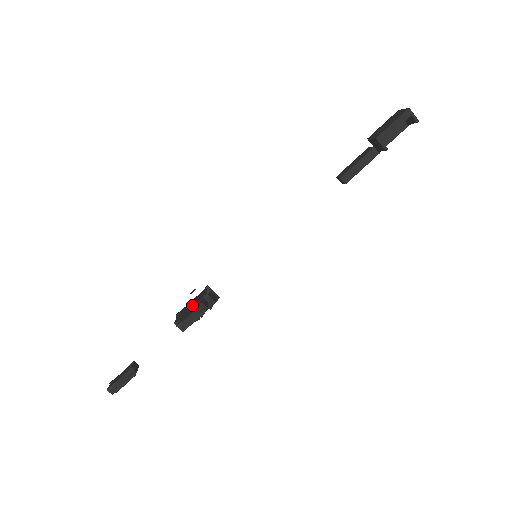
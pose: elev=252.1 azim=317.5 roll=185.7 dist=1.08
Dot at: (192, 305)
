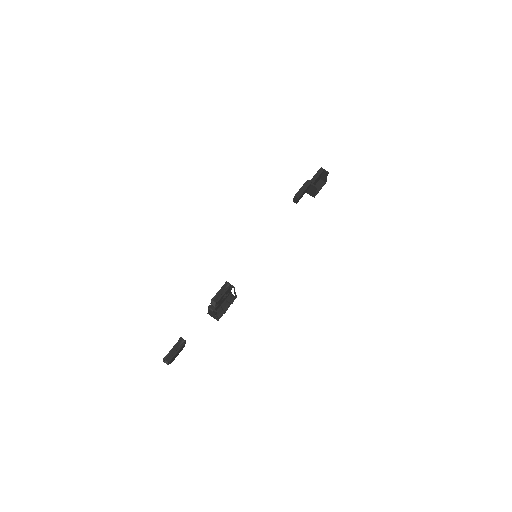
Dot at: occluded
